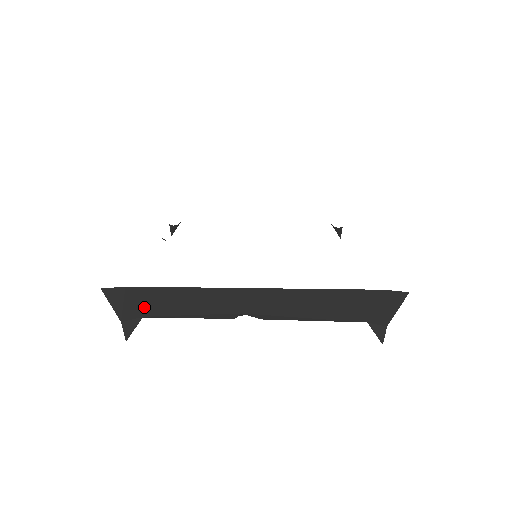
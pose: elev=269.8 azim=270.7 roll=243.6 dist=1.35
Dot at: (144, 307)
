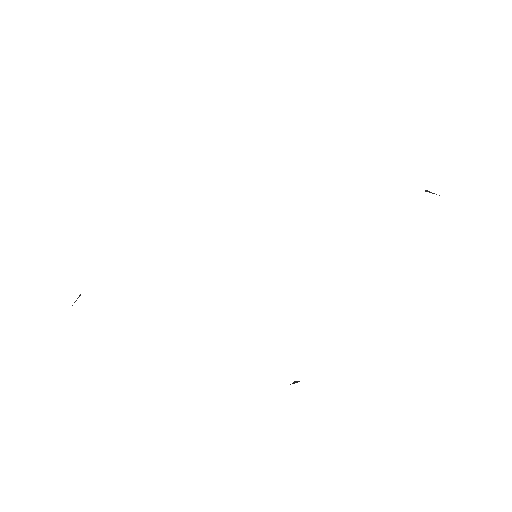
Dot at: occluded
